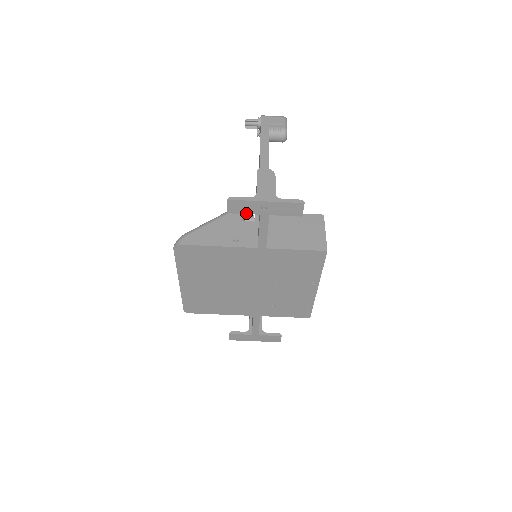
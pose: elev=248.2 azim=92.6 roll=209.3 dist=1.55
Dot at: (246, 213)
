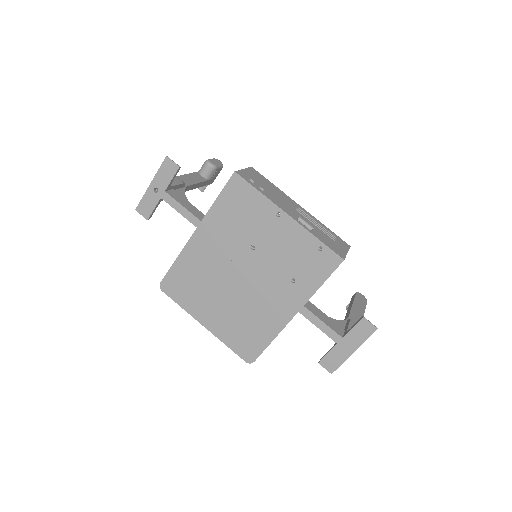
Dot at: (154, 207)
